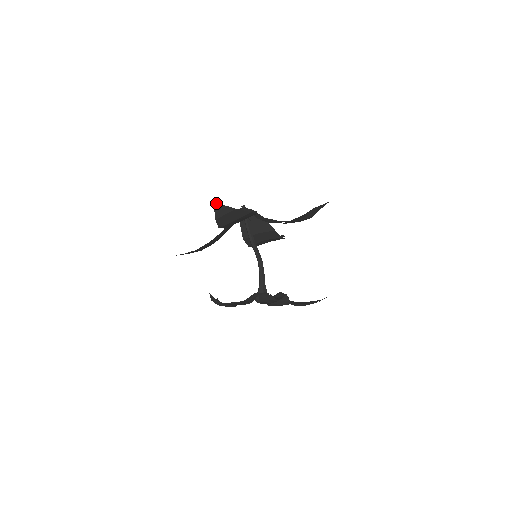
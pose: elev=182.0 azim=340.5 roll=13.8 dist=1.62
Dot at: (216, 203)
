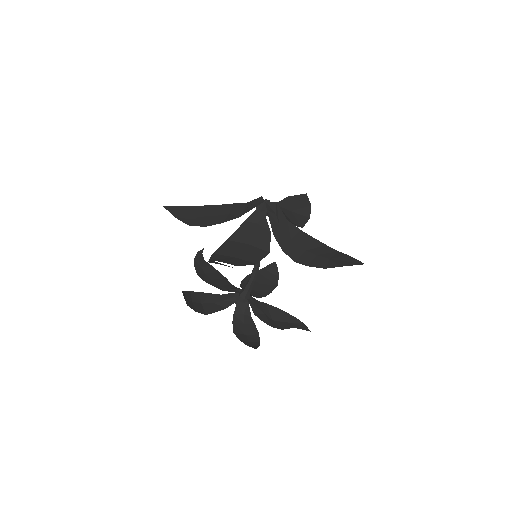
Dot at: occluded
